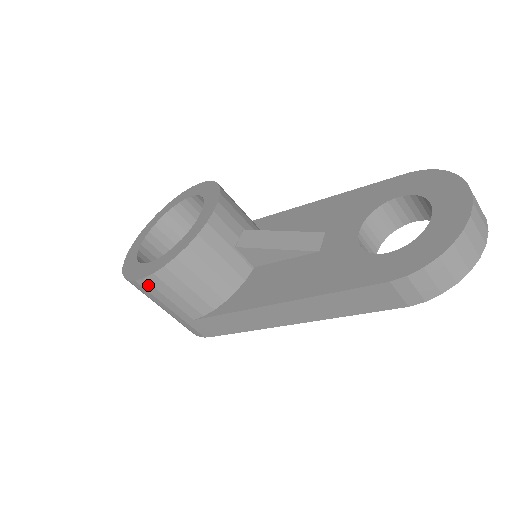
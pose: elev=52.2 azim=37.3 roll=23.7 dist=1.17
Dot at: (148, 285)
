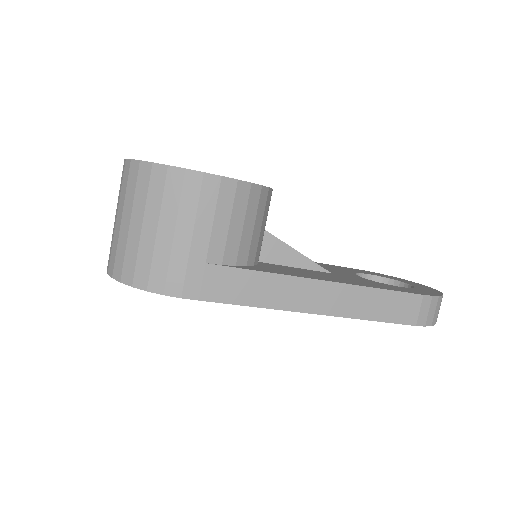
Dot at: (214, 187)
